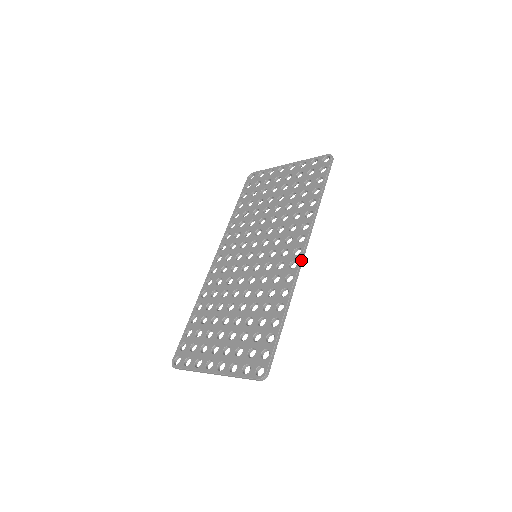
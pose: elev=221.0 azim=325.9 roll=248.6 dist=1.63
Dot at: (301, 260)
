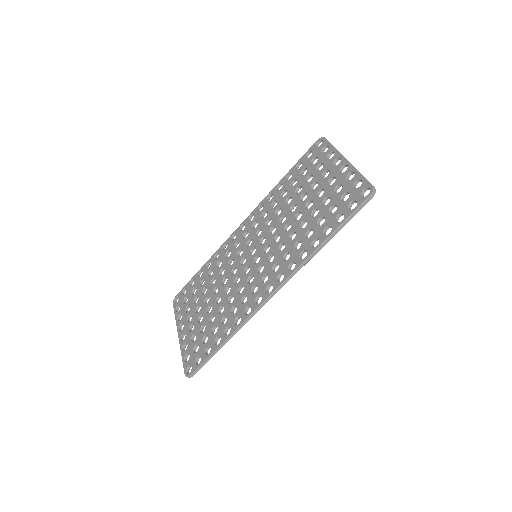
Dot at: (265, 301)
